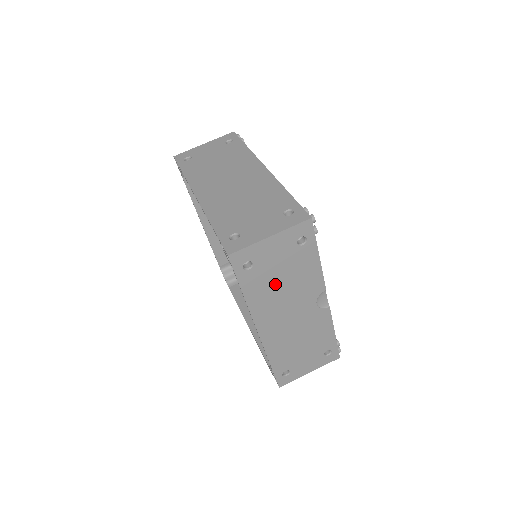
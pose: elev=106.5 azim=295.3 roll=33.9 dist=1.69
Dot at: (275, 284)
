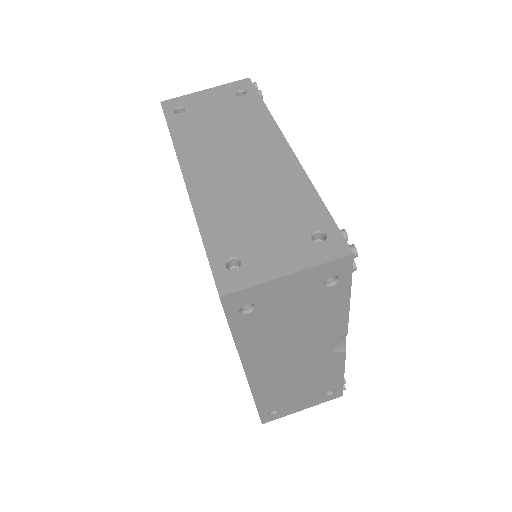
Dot at: (281, 328)
